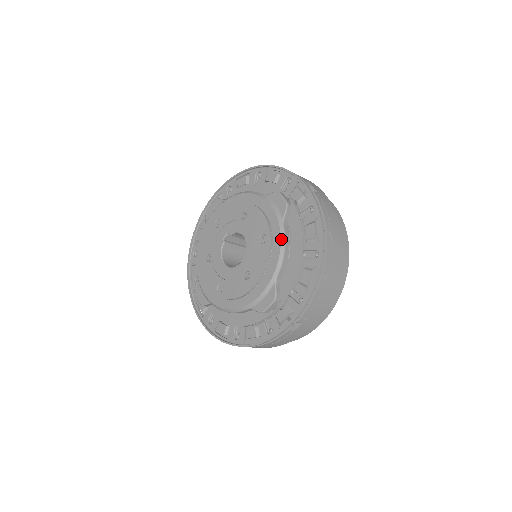
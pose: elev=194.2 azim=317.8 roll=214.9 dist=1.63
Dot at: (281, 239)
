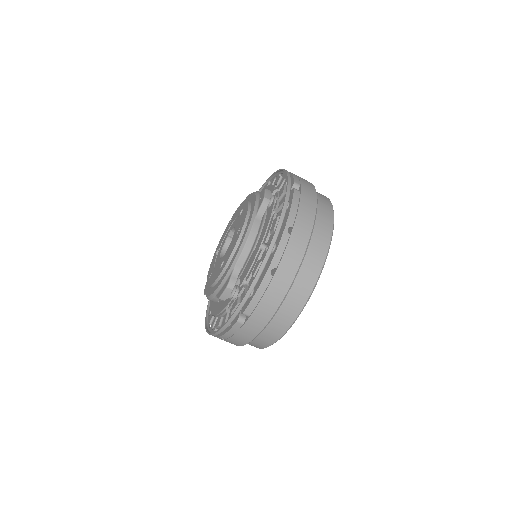
Dot at: (247, 230)
